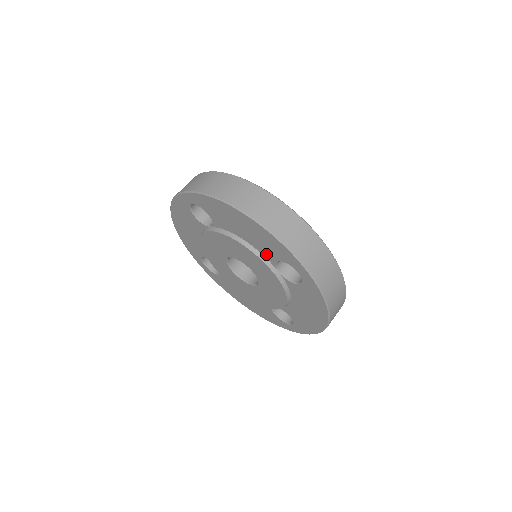
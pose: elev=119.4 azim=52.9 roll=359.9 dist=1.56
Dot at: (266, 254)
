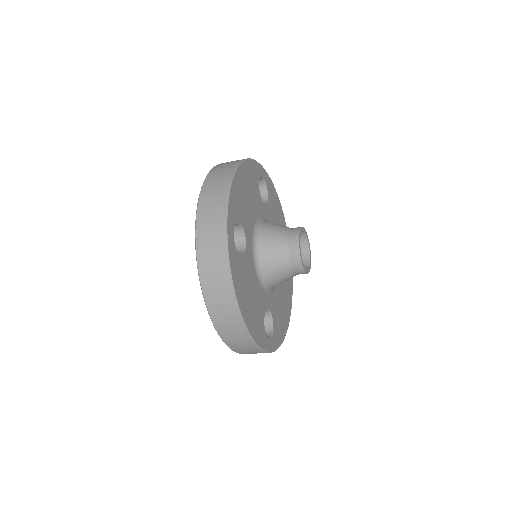
Dot at: occluded
